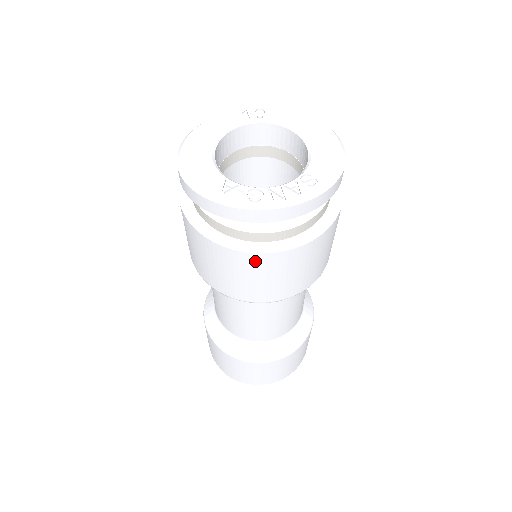
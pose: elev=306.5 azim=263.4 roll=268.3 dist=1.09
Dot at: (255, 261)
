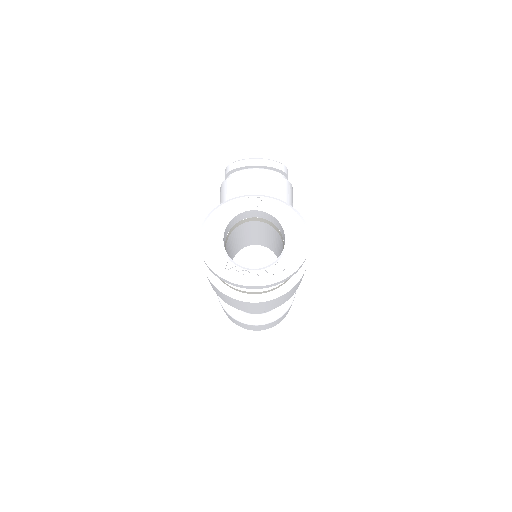
Dot at: (244, 303)
